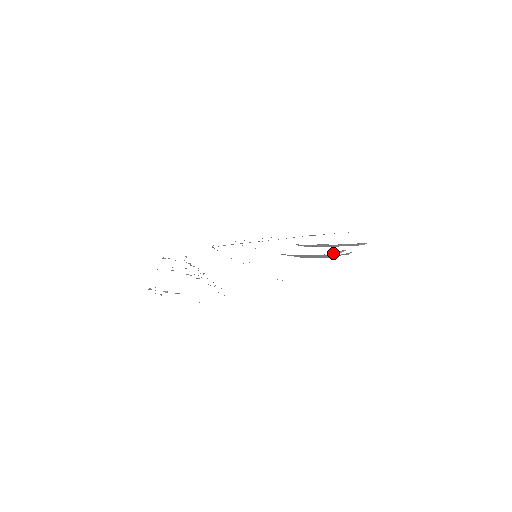
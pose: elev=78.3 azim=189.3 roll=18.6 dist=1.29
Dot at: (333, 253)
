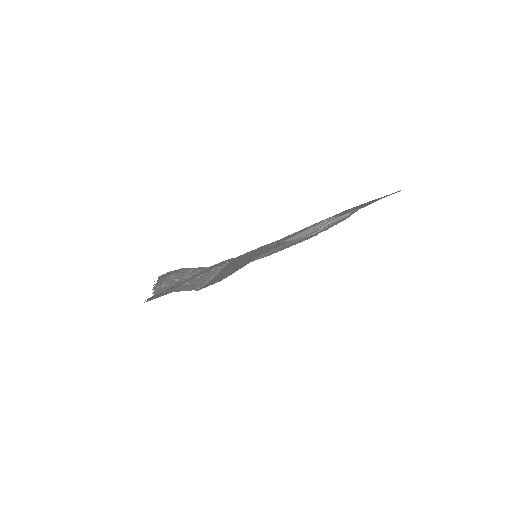
Dot at: (322, 227)
